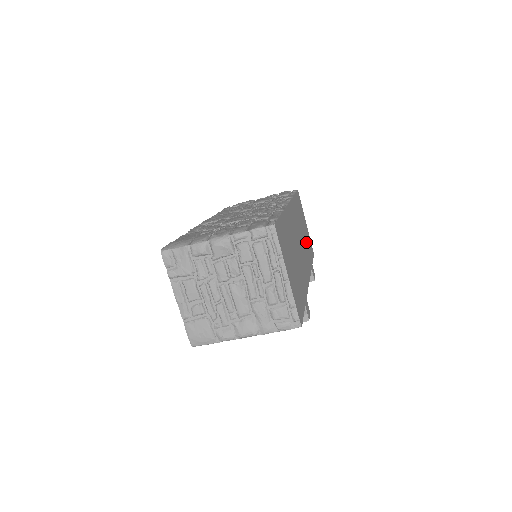
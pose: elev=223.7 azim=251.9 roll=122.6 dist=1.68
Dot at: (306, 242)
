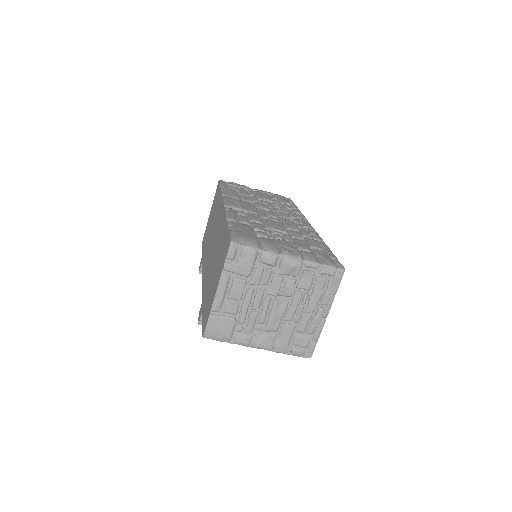
Dot at: occluded
